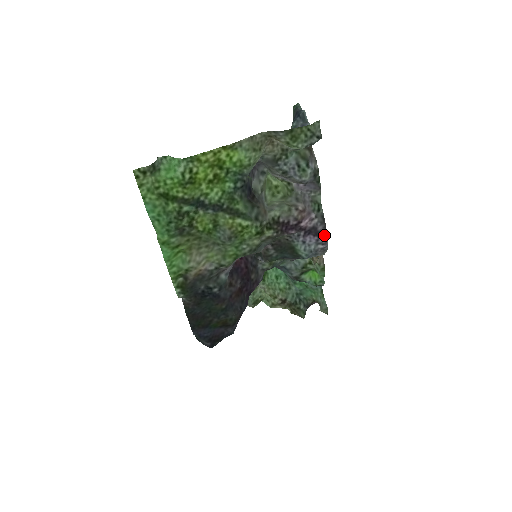
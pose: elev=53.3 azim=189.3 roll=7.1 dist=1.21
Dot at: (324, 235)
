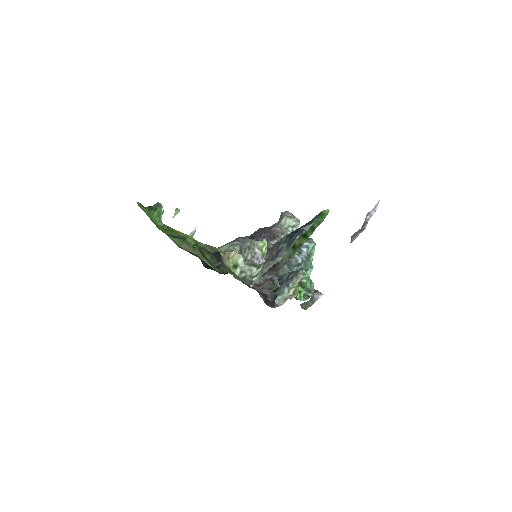
Dot at: (271, 303)
